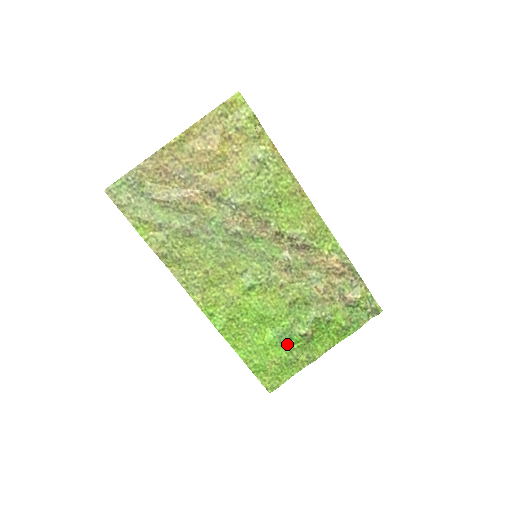
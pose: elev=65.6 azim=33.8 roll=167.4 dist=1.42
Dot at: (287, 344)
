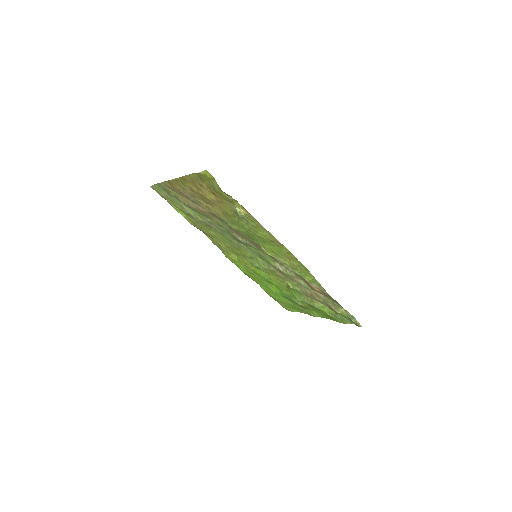
Dot at: (290, 300)
